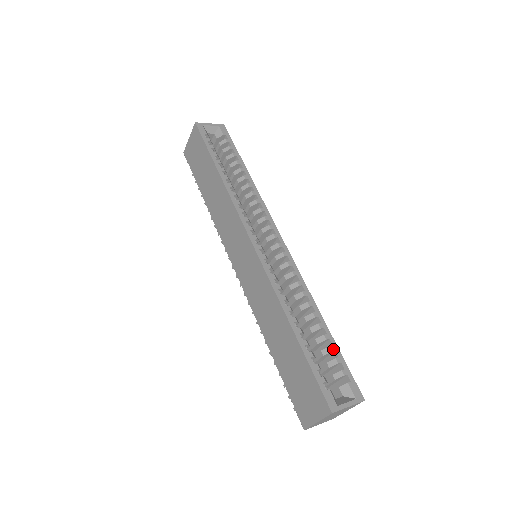
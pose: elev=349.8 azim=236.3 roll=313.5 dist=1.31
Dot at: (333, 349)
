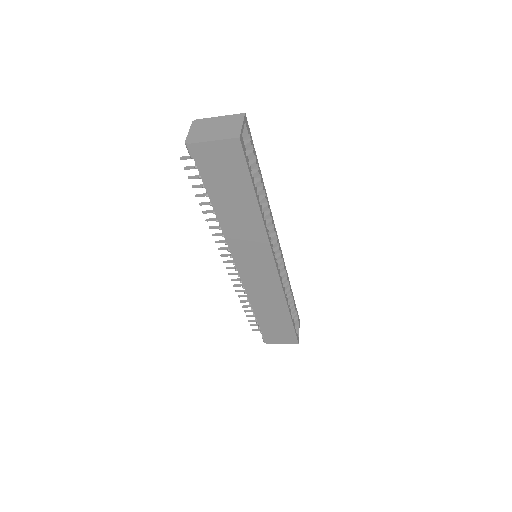
Dot at: occluded
